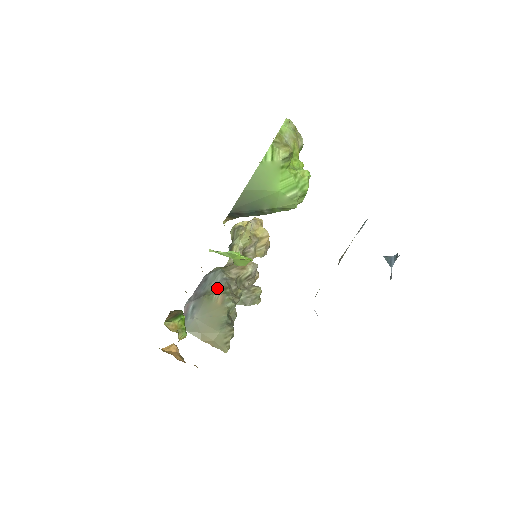
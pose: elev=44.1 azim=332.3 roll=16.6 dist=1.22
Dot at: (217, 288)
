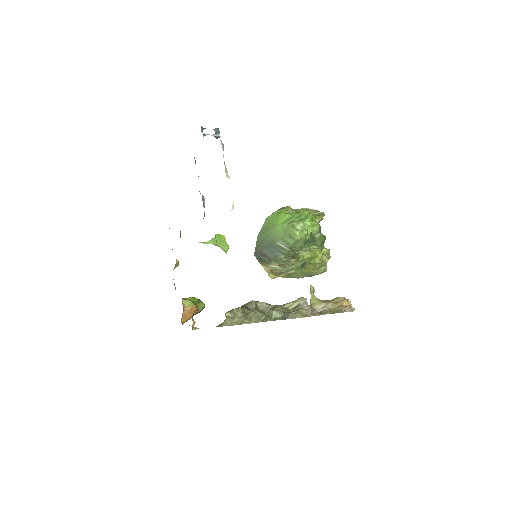
Dot at: occluded
